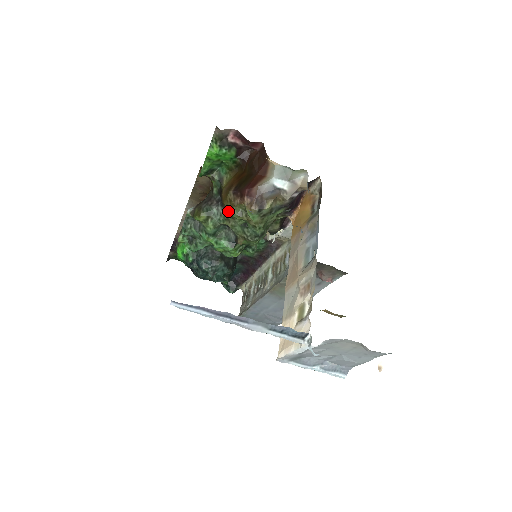
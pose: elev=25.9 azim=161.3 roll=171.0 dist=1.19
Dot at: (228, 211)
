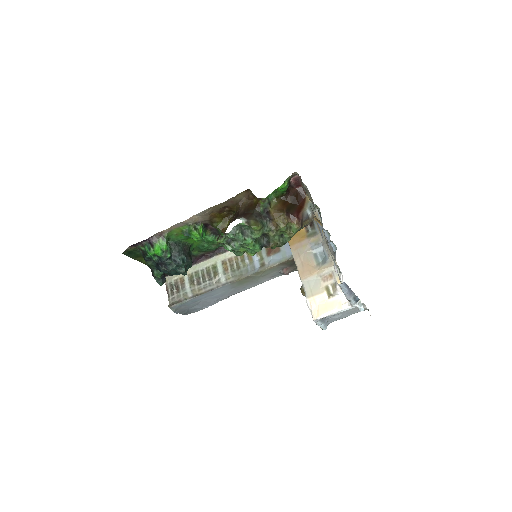
Dot at: (280, 226)
